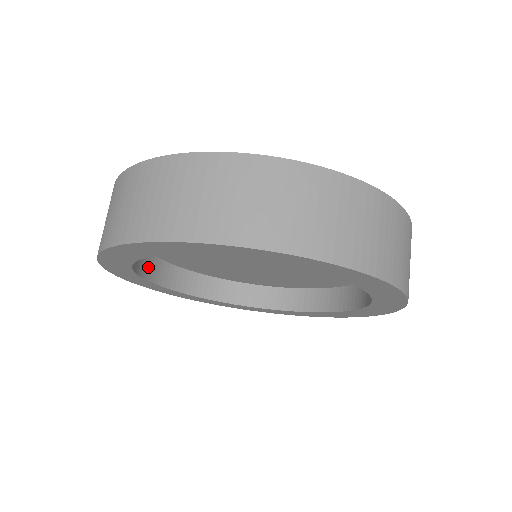
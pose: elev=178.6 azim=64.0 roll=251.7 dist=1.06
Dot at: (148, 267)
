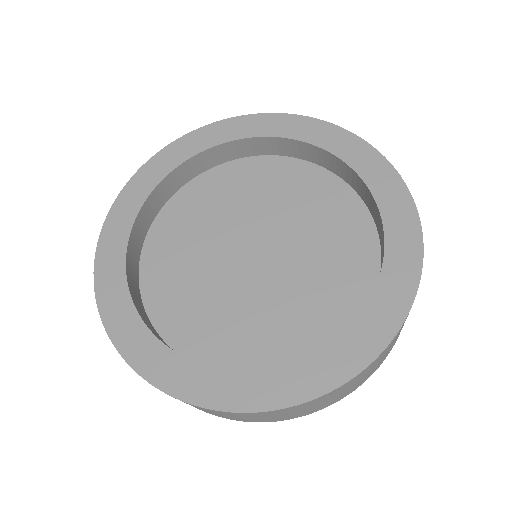
Dot at: (135, 243)
